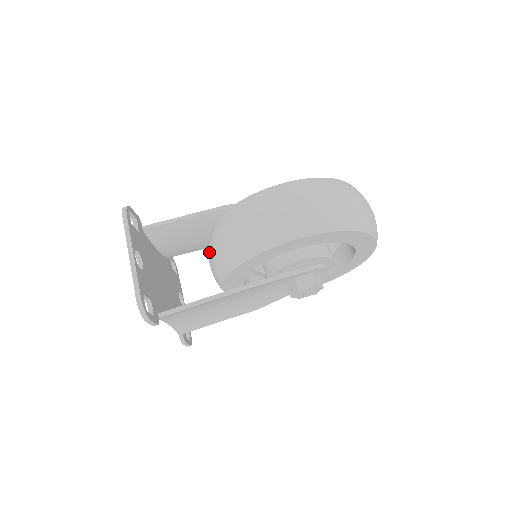
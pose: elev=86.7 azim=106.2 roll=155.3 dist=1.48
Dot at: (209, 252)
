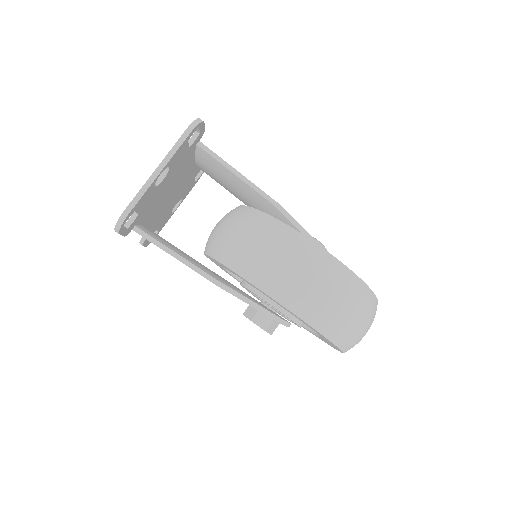
Dot at: (224, 221)
